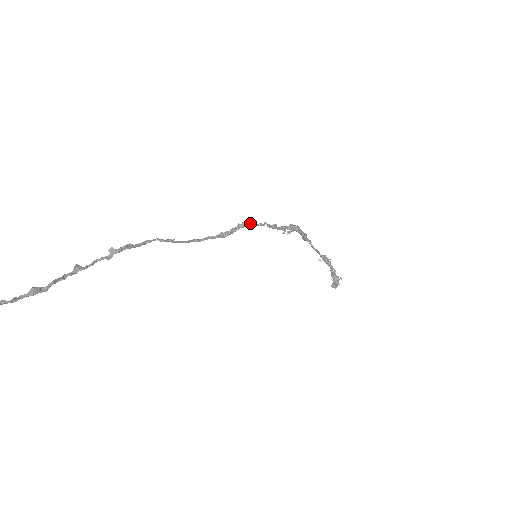
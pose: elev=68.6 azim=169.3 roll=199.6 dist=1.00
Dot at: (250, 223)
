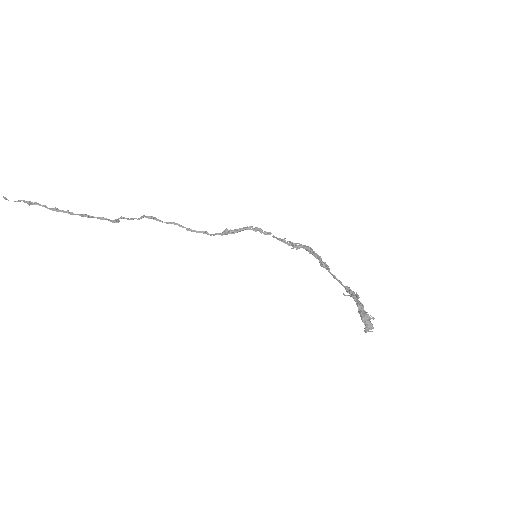
Dot at: (255, 229)
